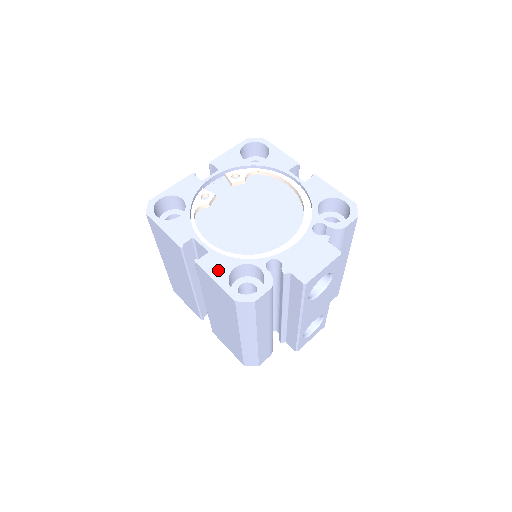
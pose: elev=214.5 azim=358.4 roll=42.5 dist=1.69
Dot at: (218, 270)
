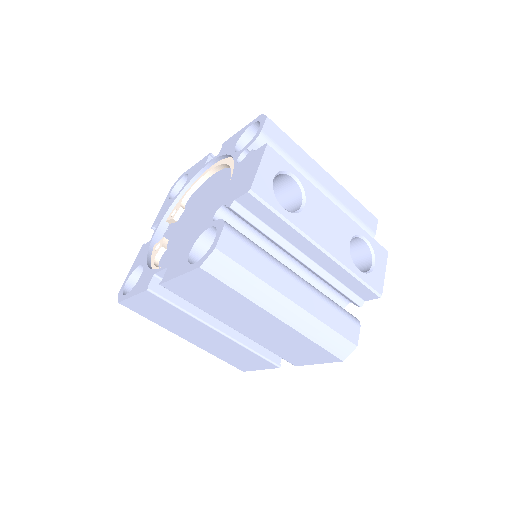
Dot at: (178, 267)
